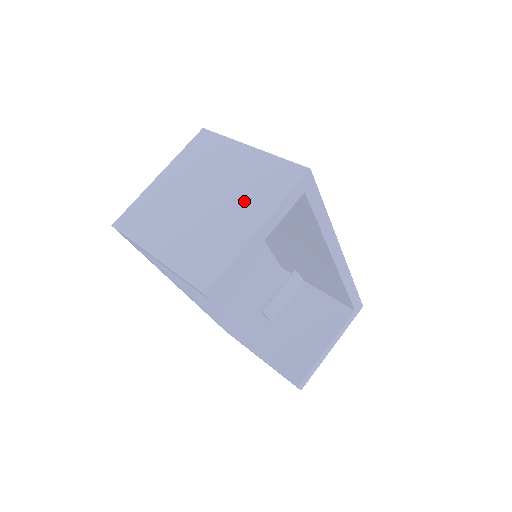
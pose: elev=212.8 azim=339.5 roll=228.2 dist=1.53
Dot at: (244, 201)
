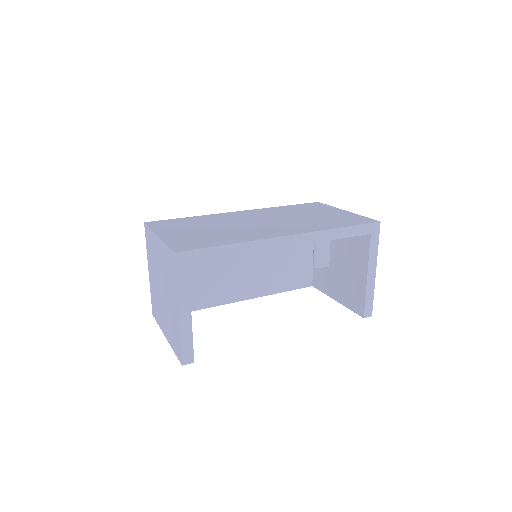
Dot at: (169, 288)
